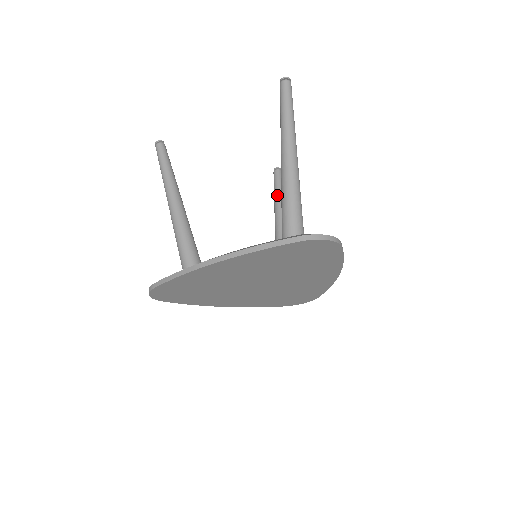
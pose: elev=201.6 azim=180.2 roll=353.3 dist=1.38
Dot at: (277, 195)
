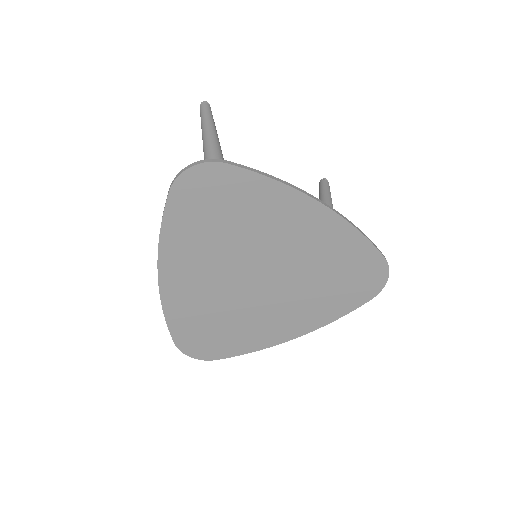
Dot at: occluded
